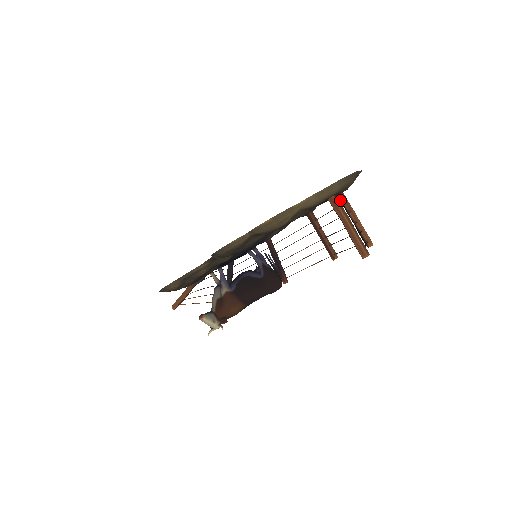
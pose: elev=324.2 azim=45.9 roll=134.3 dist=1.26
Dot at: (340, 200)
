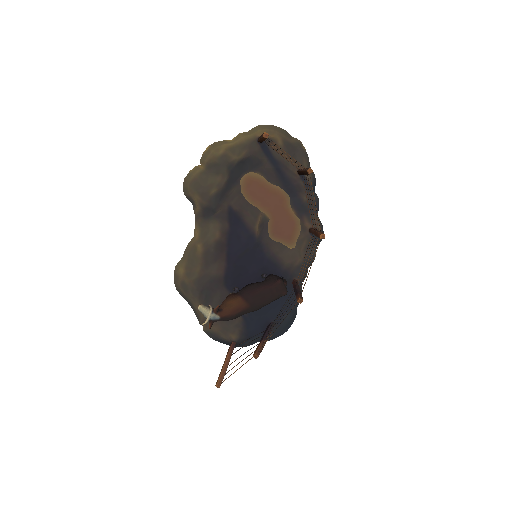
Dot at: (298, 173)
